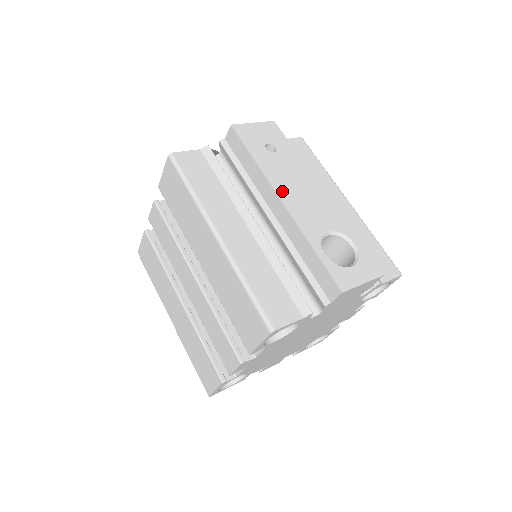
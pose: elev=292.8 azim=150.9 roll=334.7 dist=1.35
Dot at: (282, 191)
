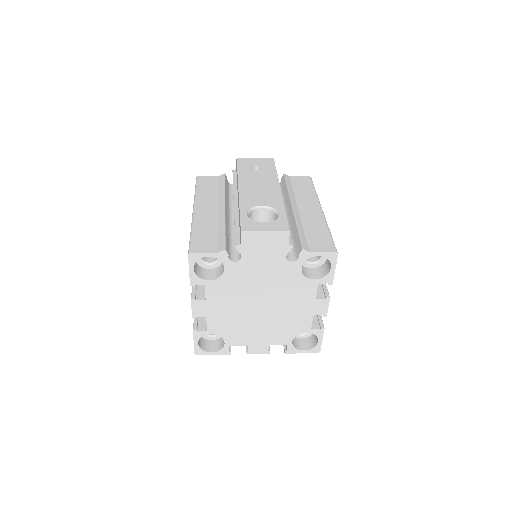
Dot at: (244, 185)
